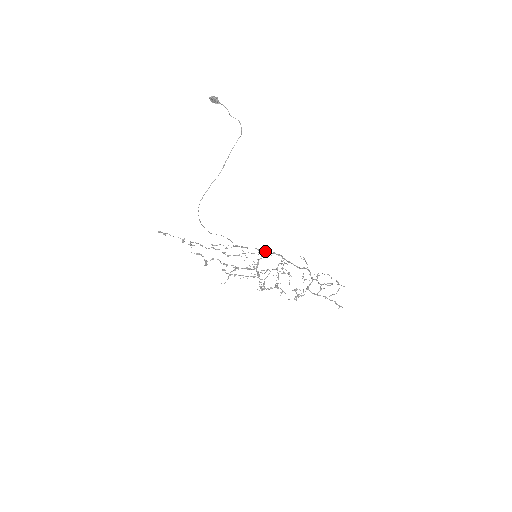
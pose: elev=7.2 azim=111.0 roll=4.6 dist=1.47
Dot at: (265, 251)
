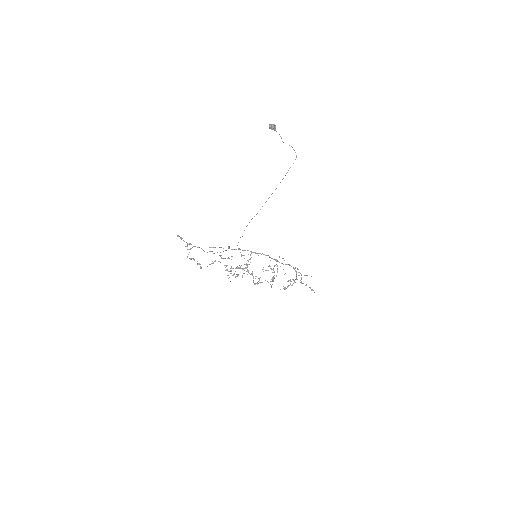
Dot at: occluded
